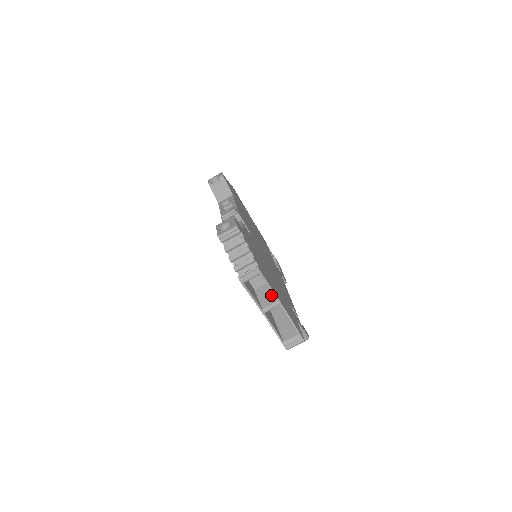
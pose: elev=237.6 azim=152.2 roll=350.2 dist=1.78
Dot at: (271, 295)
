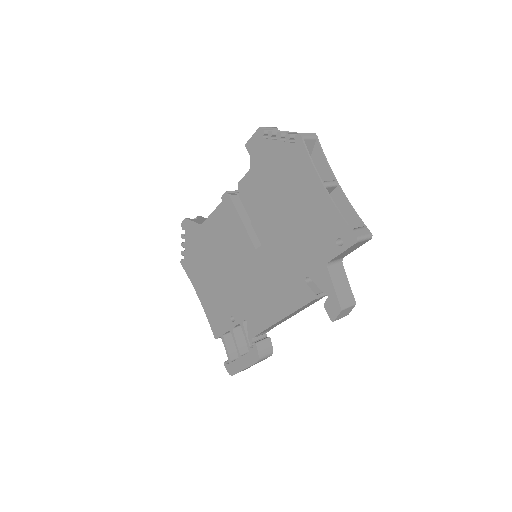
Dot at: occluded
